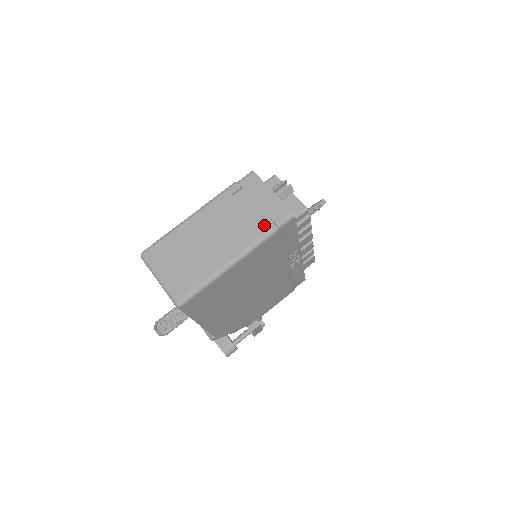
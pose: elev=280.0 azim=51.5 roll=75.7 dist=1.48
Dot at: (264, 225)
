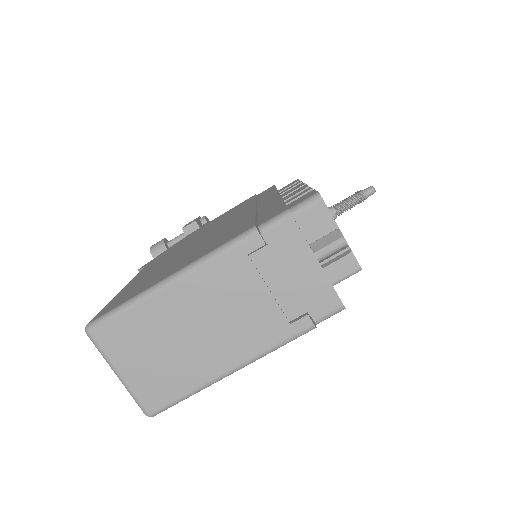
Dot at: (294, 318)
